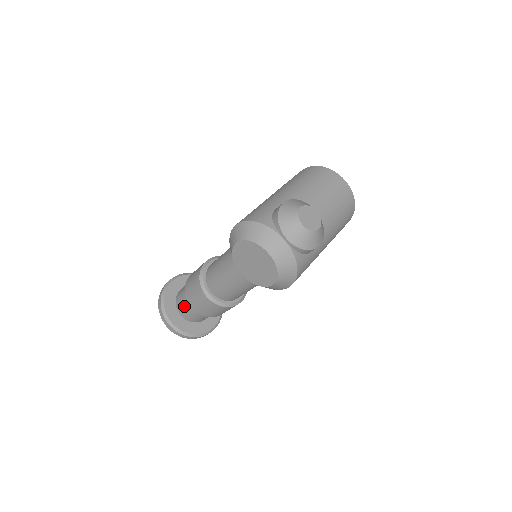
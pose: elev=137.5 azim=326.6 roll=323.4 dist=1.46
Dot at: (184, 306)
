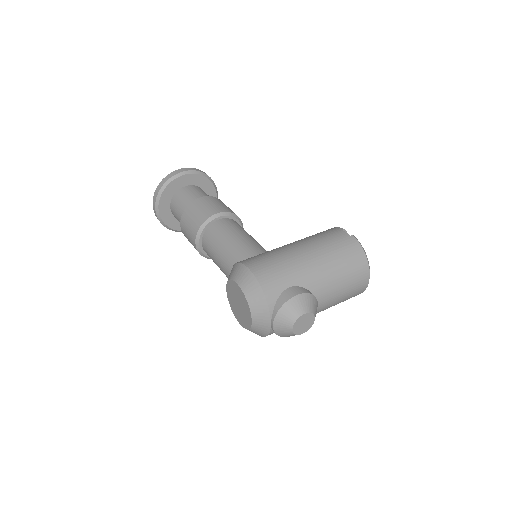
Dot at: (177, 211)
